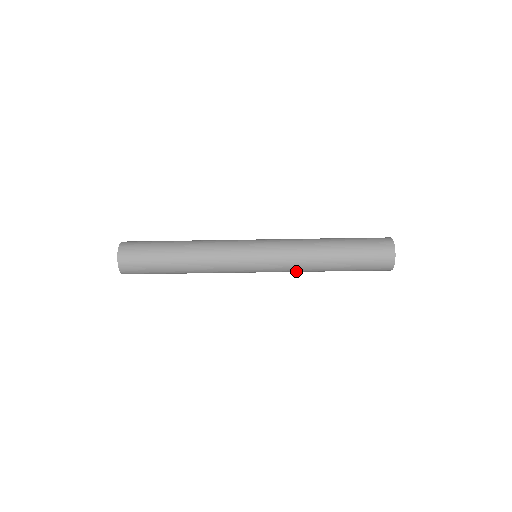
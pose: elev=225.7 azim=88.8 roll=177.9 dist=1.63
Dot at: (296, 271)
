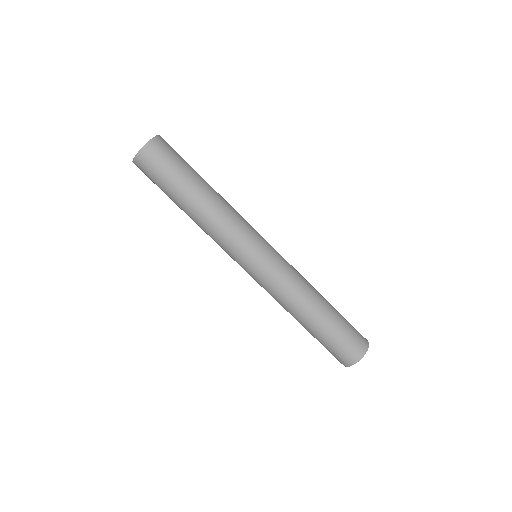
Dot at: (278, 298)
